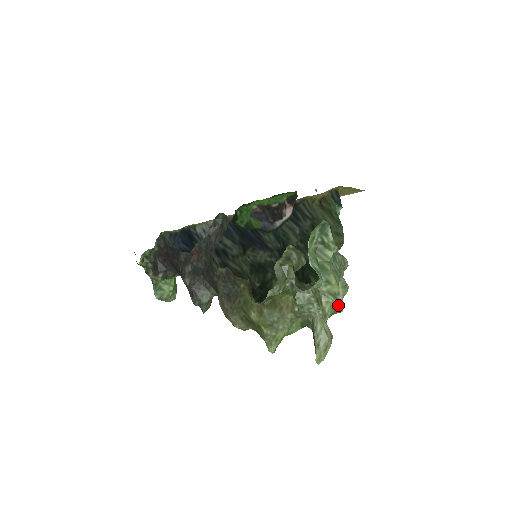
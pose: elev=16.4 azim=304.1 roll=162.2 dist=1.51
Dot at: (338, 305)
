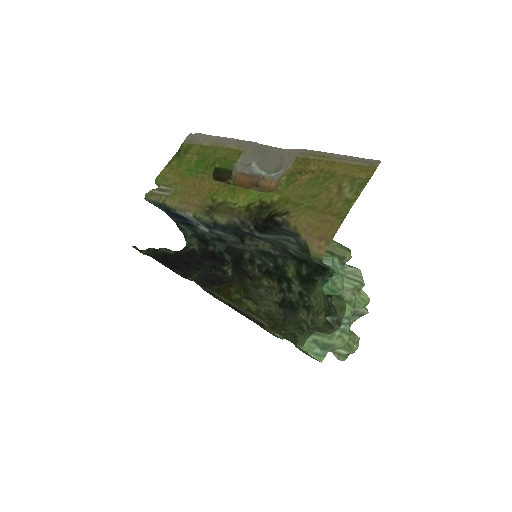
Dot at: (360, 316)
